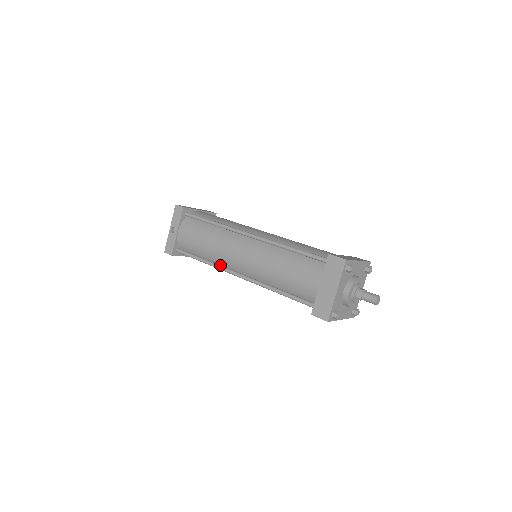
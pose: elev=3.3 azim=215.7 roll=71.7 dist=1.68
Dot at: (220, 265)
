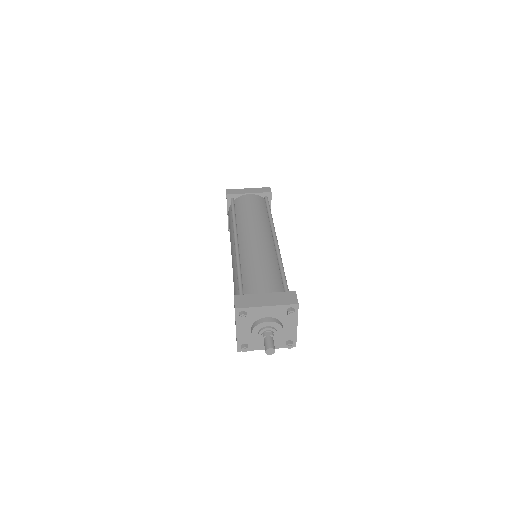
Dot at: occluded
